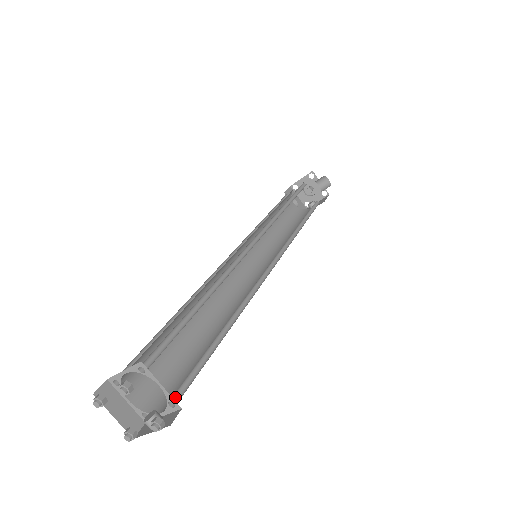
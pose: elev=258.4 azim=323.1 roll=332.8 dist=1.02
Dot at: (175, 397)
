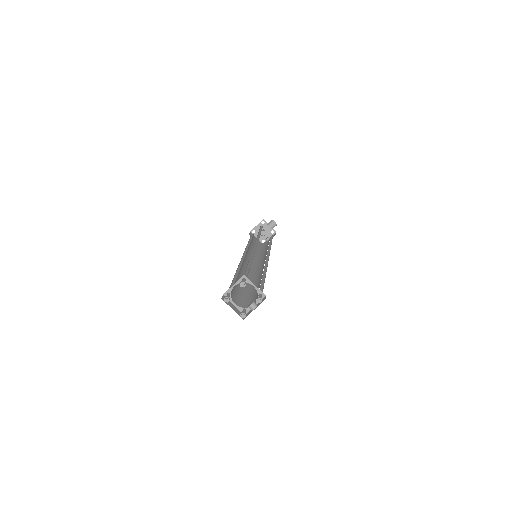
Dot at: (259, 295)
